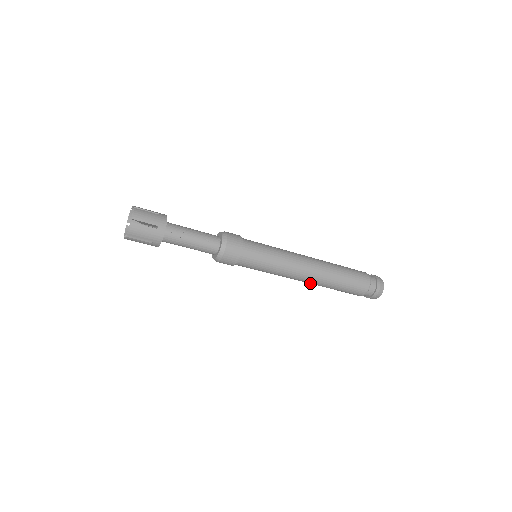
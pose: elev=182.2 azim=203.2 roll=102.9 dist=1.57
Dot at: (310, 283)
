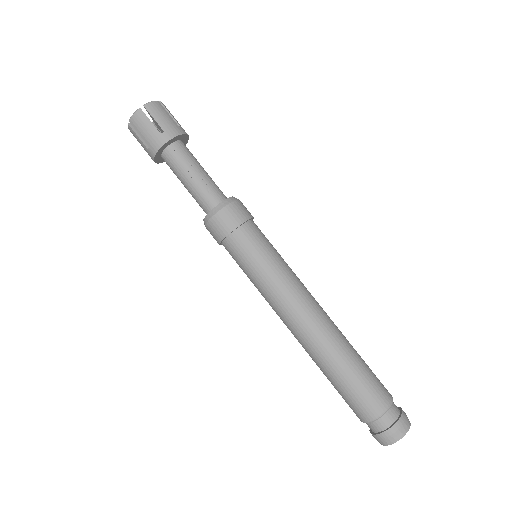
Dot at: (301, 344)
